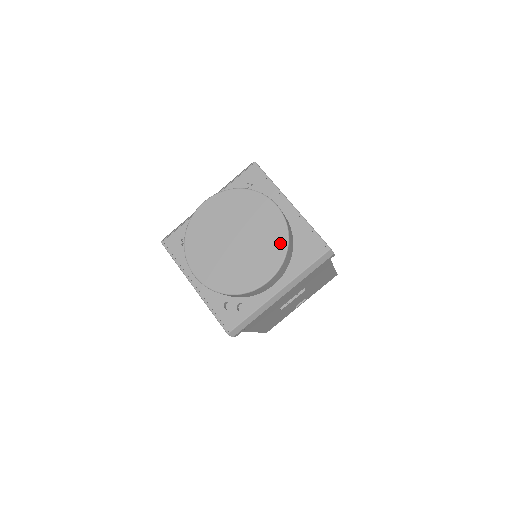
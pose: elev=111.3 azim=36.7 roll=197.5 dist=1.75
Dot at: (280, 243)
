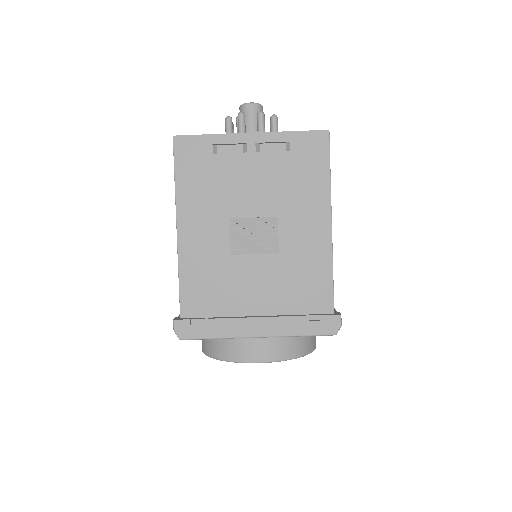
Dot at: occluded
